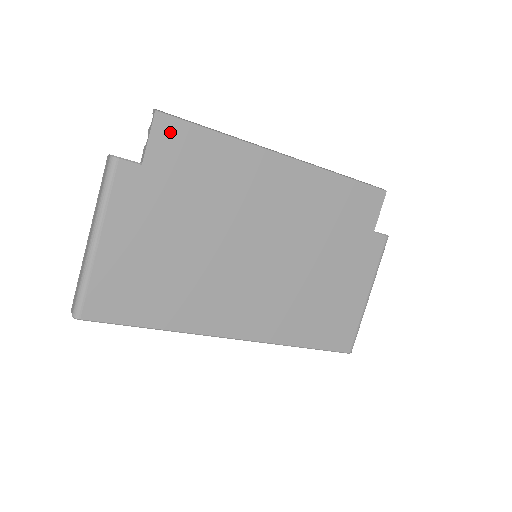
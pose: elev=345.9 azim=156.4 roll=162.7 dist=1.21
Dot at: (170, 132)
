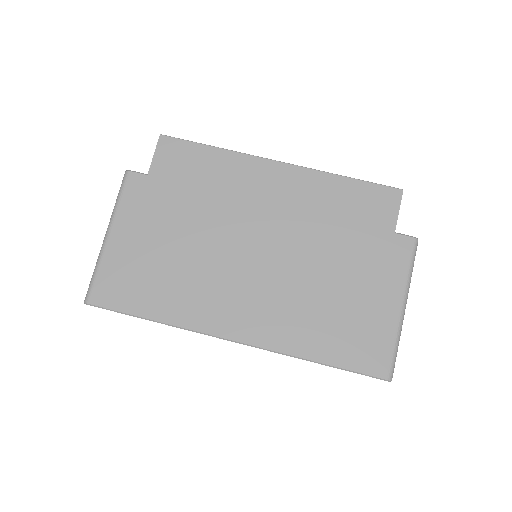
Dot at: (171, 149)
